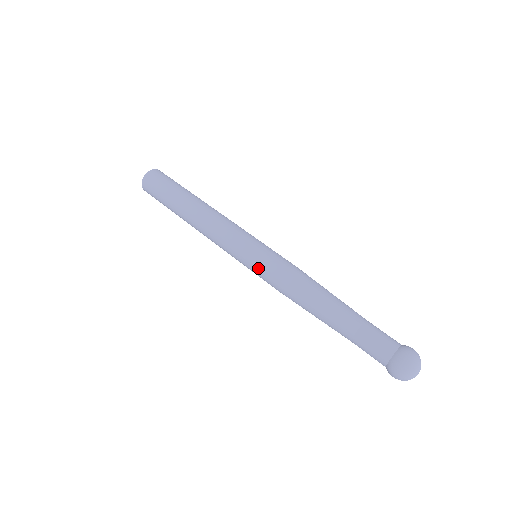
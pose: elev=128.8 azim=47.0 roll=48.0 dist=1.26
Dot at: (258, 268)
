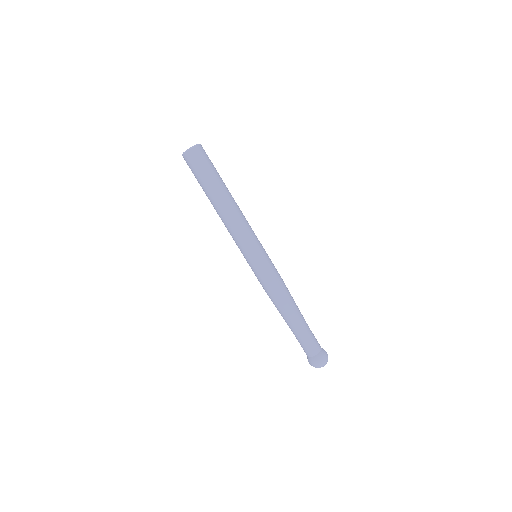
Dot at: occluded
